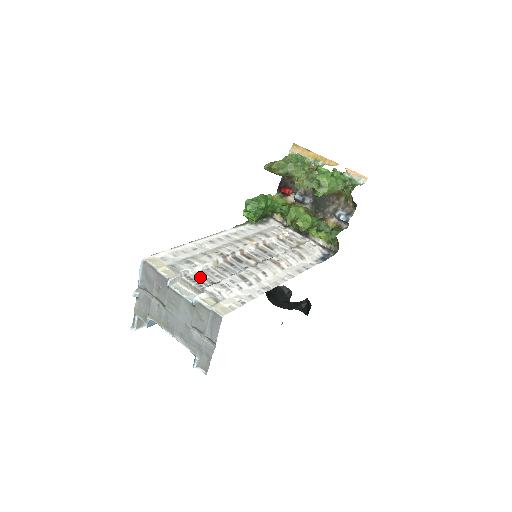
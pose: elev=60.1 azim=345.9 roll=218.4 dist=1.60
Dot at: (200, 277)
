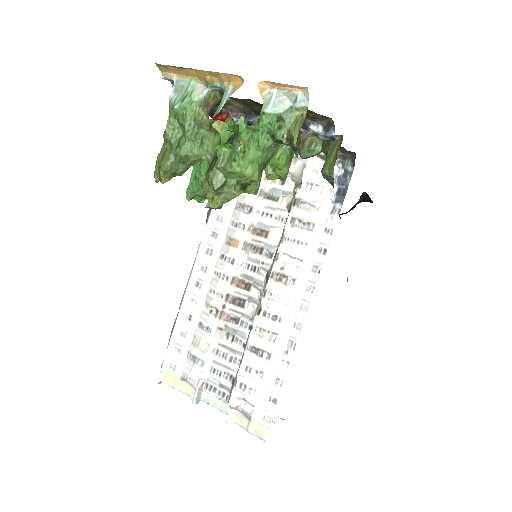
Dot at: (216, 377)
